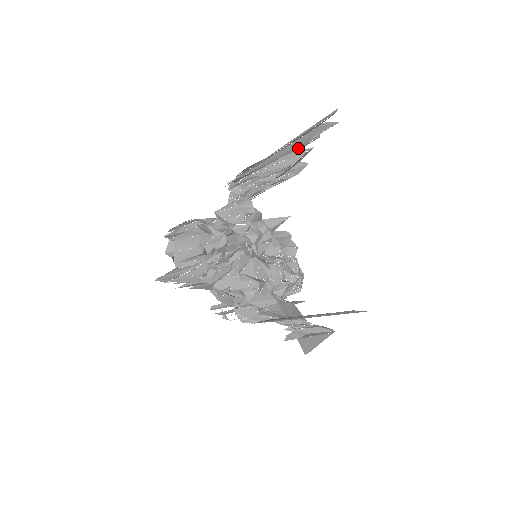
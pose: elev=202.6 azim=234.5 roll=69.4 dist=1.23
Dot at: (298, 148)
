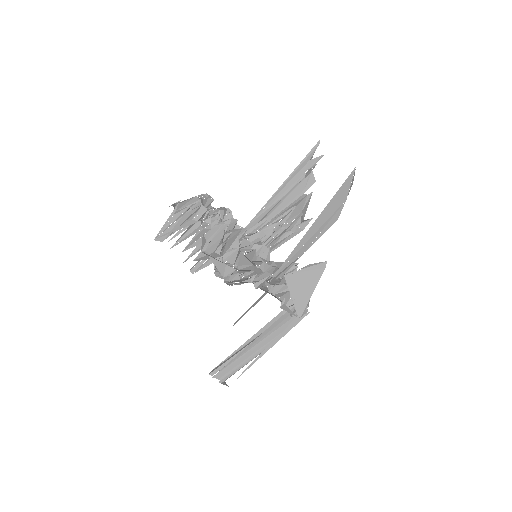
Dot at: (300, 195)
